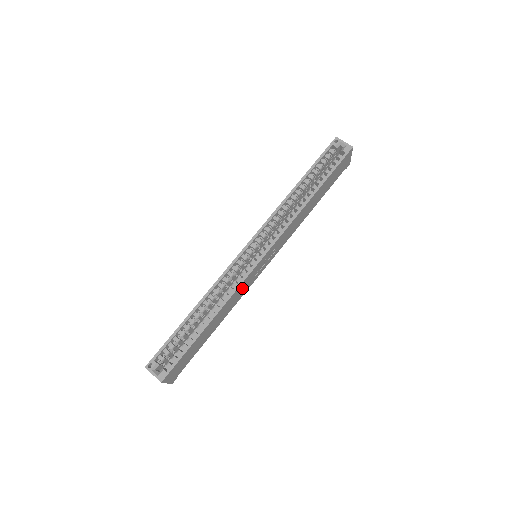
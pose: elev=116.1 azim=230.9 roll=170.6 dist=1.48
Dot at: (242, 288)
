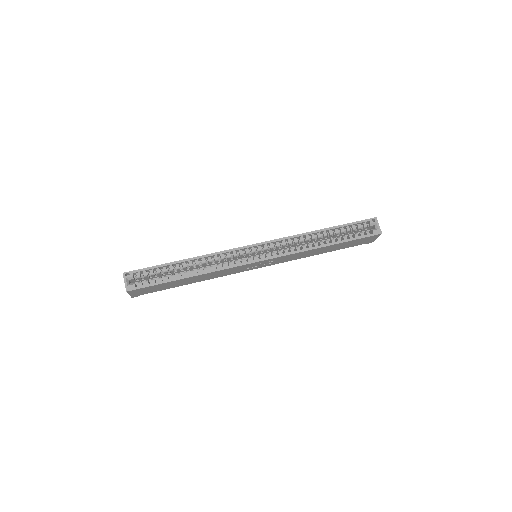
Dot at: (229, 271)
